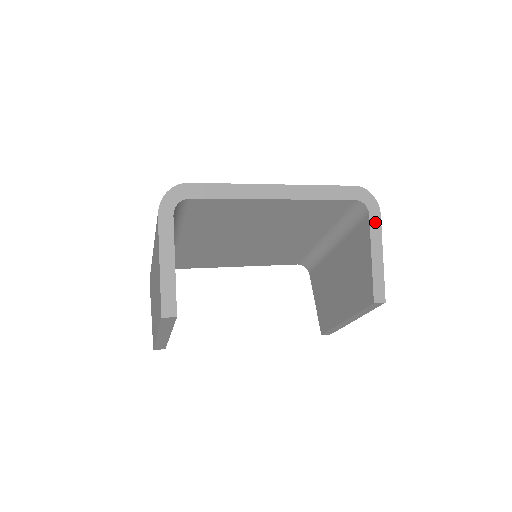
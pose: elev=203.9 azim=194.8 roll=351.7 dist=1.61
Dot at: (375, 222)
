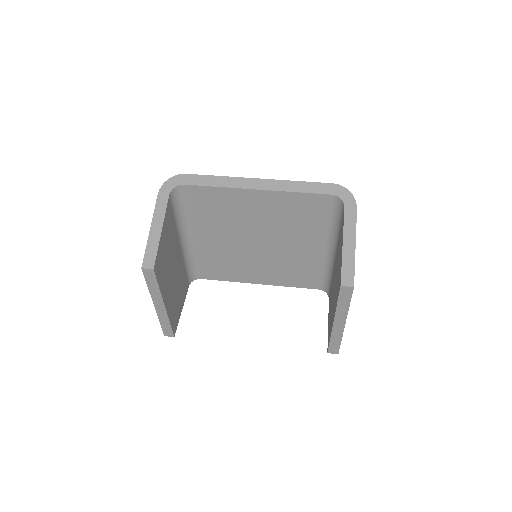
Dot at: (350, 214)
